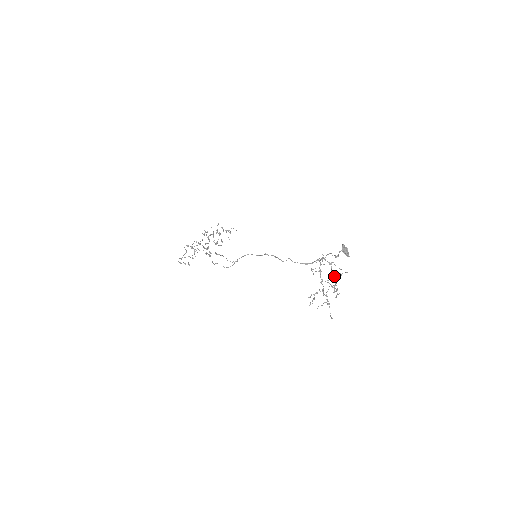
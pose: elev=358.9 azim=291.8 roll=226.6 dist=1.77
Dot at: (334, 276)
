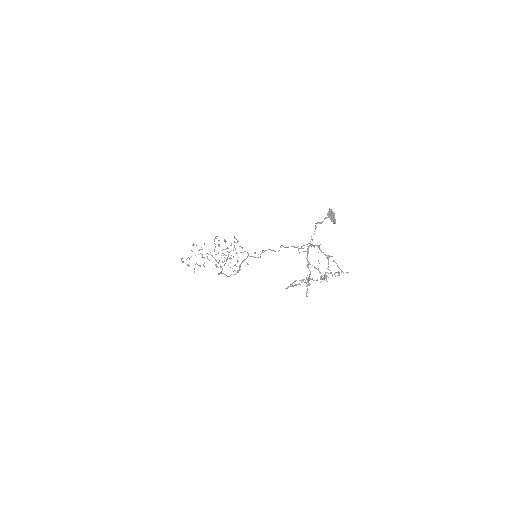
Dot at: (331, 273)
